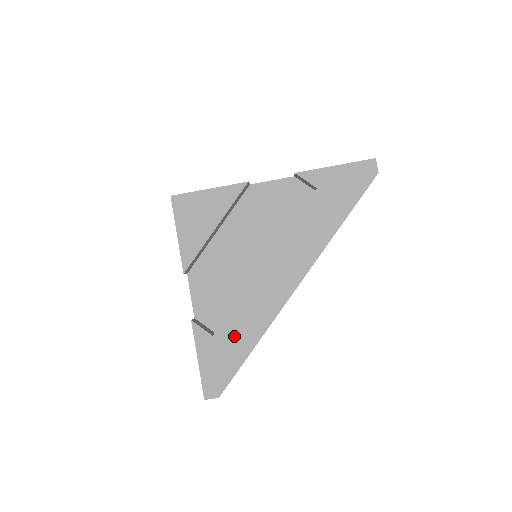
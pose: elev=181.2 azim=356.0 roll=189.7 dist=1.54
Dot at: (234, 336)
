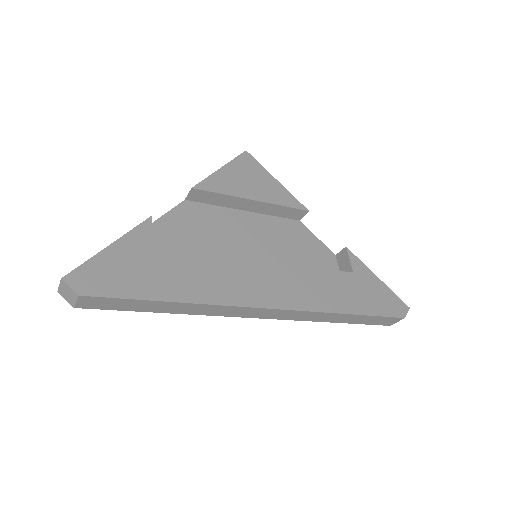
Dot at: (171, 271)
